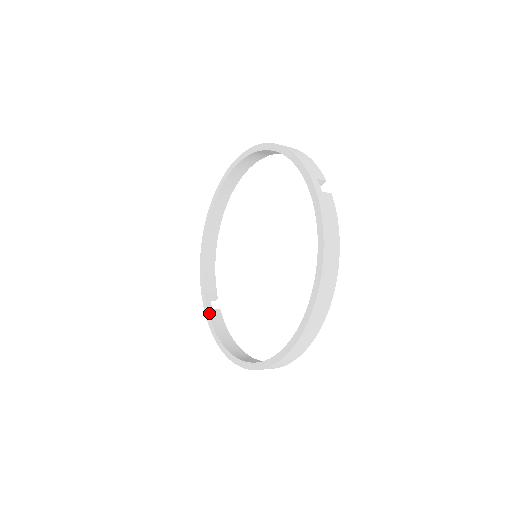
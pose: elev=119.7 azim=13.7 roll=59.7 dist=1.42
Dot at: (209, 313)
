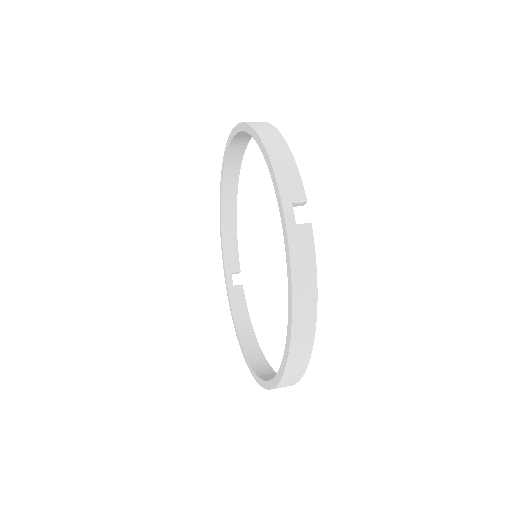
Dot at: (229, 292)
